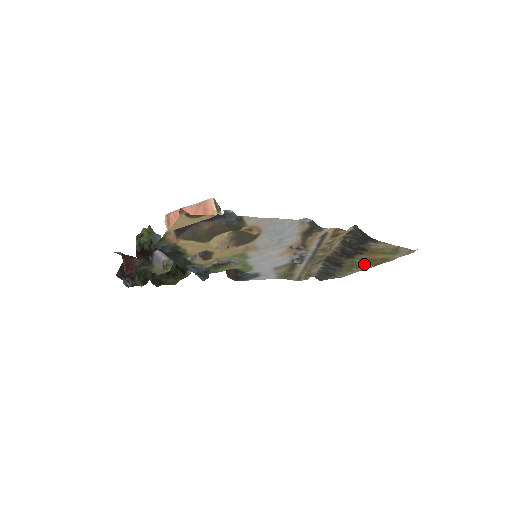
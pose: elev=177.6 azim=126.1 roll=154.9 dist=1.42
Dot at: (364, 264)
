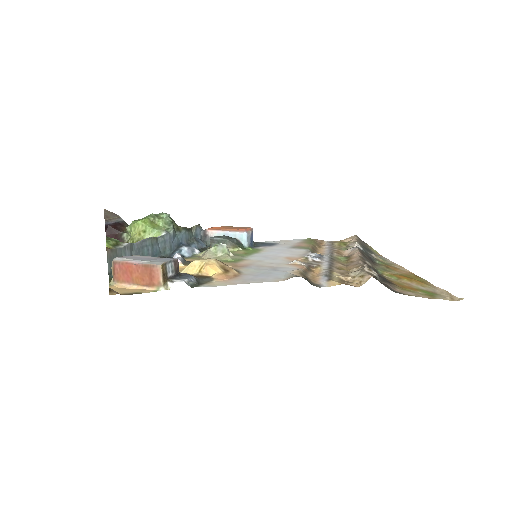
Dot at: (401, 272)
